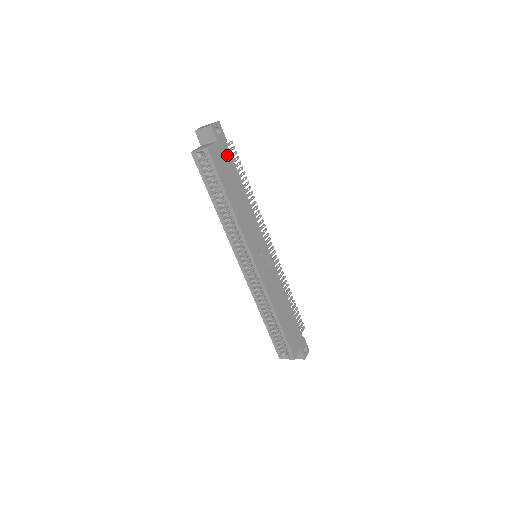
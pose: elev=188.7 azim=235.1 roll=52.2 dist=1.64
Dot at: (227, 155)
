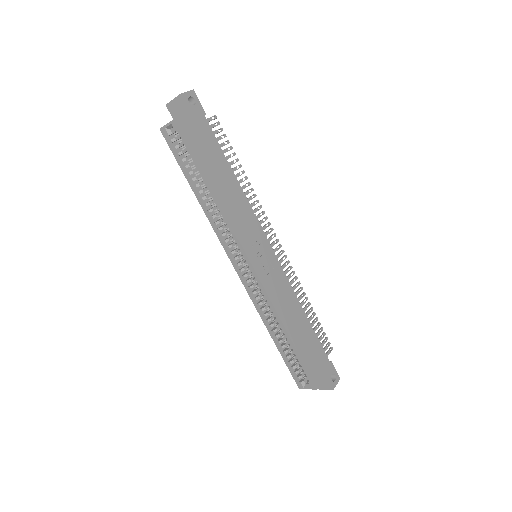
Dot at: (206, 130)
